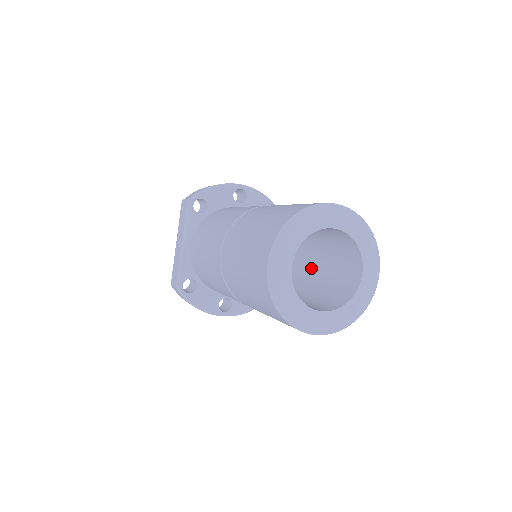
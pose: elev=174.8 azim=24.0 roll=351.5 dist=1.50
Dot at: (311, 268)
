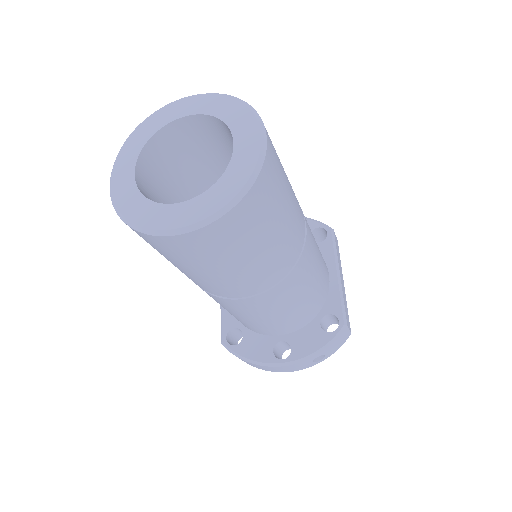
Dot at: occluded
